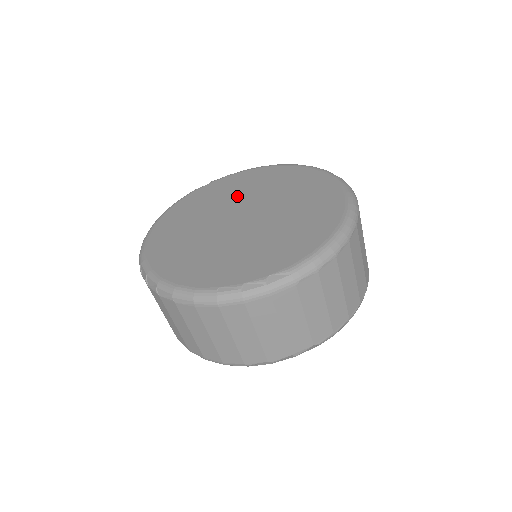
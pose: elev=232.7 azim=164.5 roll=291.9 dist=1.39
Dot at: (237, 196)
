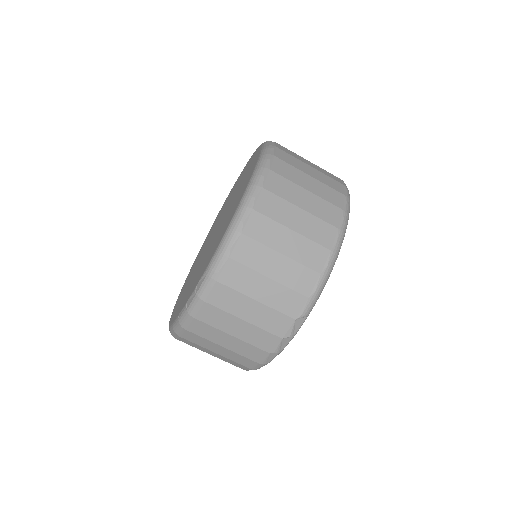
Dot at: occluded
